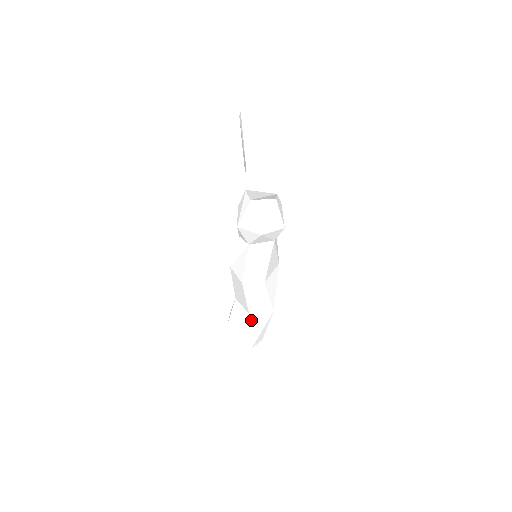
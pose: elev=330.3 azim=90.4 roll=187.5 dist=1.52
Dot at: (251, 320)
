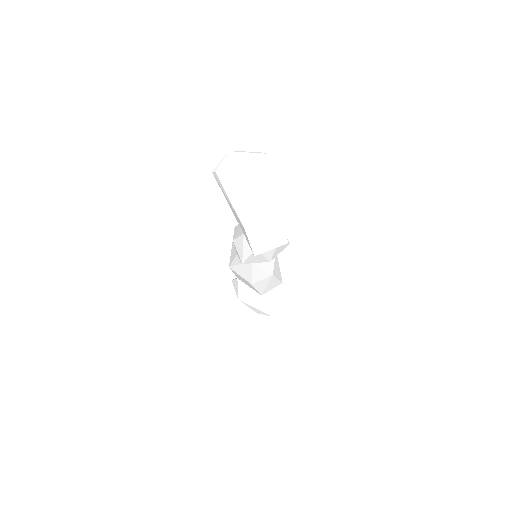
Dot at: (265, 299)
